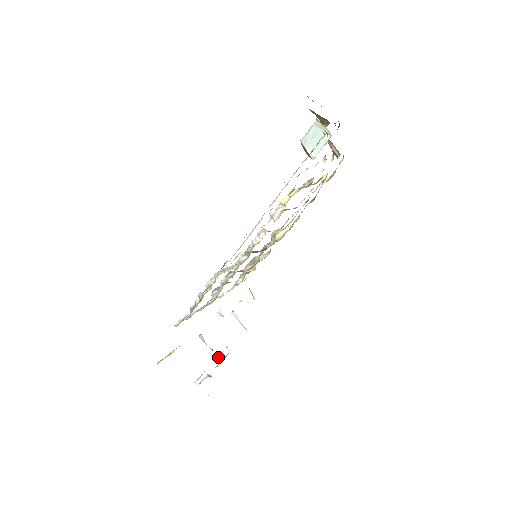
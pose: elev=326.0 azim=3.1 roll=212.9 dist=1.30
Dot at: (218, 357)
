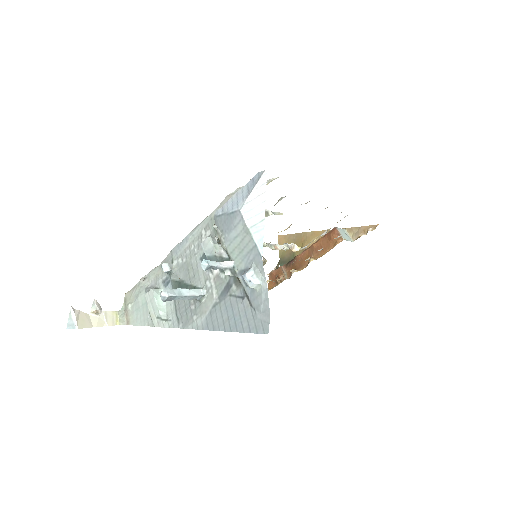
Dot at: (181, 288)
